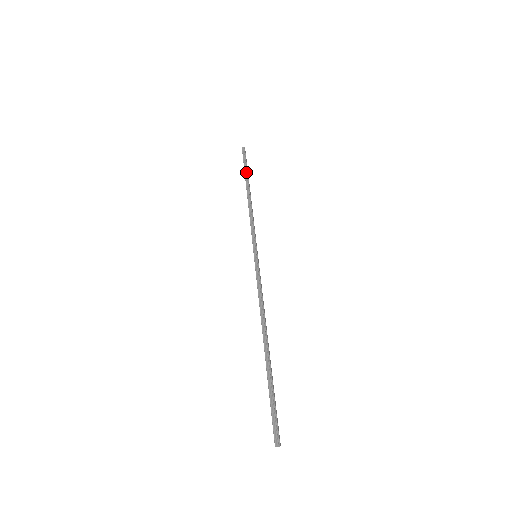
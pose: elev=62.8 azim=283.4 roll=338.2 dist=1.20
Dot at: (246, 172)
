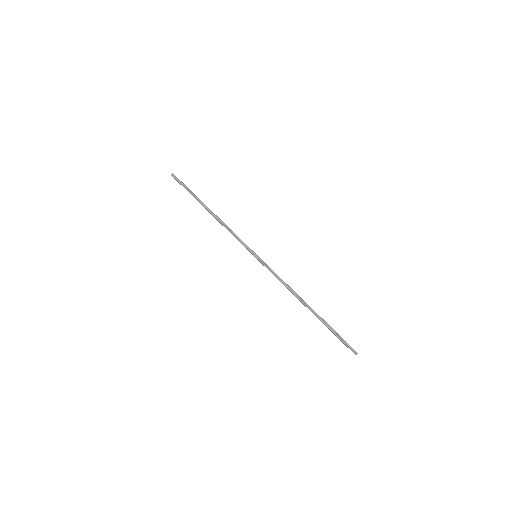
Dot at: (194, 195)
